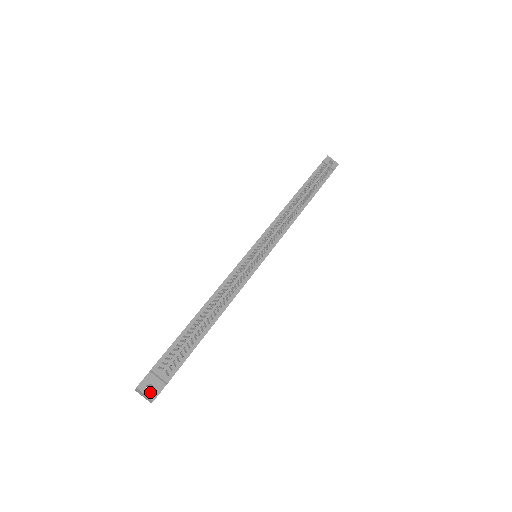
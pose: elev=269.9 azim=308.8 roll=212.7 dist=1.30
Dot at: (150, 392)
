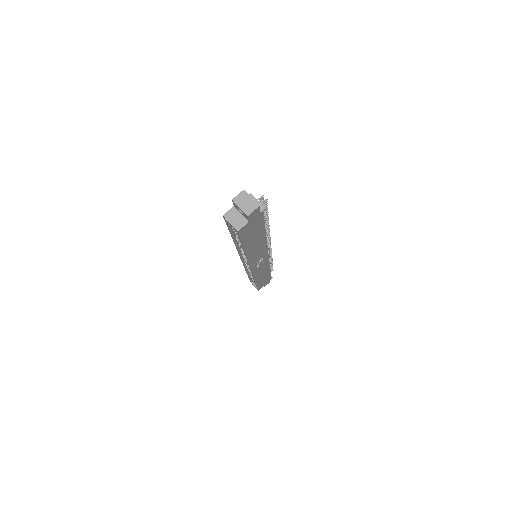
Dot at: (254, 201)
